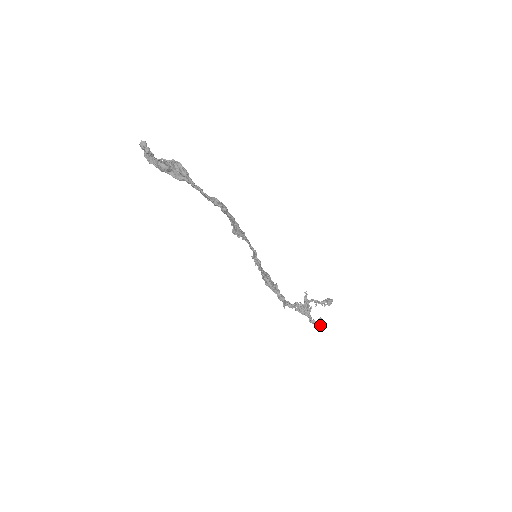
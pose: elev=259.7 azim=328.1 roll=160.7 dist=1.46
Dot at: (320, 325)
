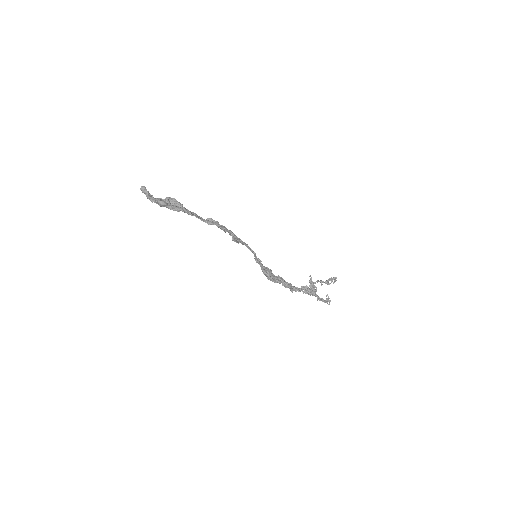
Dot at: (328, 301)
